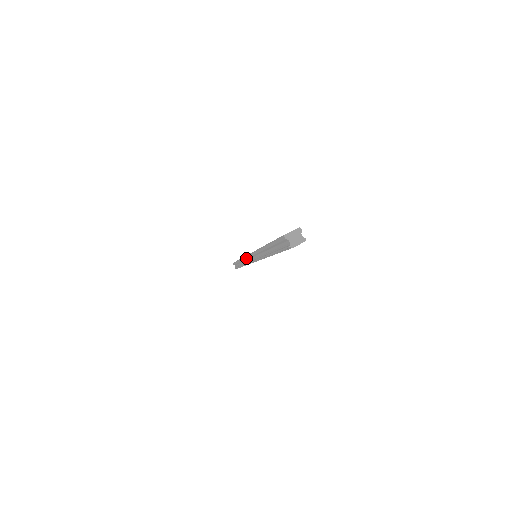
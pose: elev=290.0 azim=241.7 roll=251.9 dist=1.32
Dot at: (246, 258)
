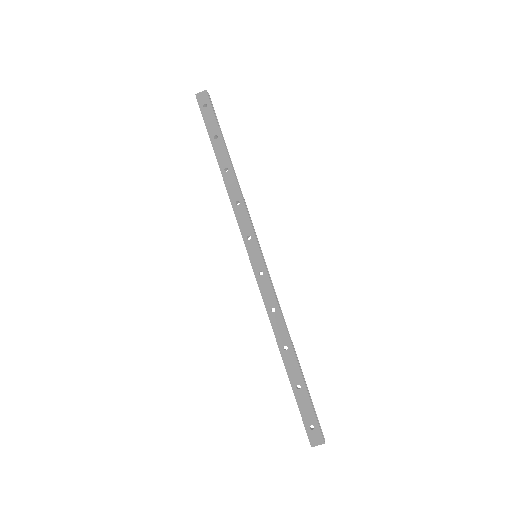
Dot at: (240, 231)
